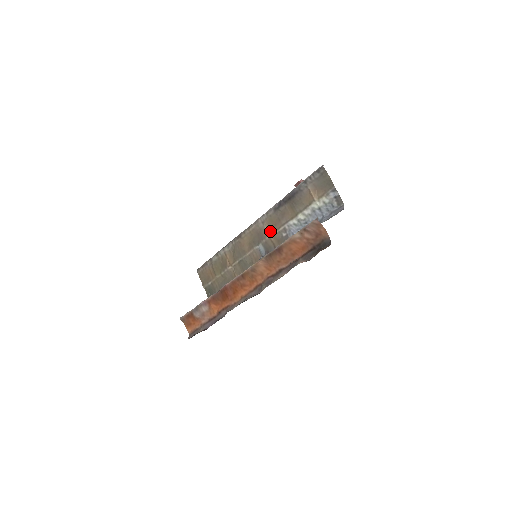
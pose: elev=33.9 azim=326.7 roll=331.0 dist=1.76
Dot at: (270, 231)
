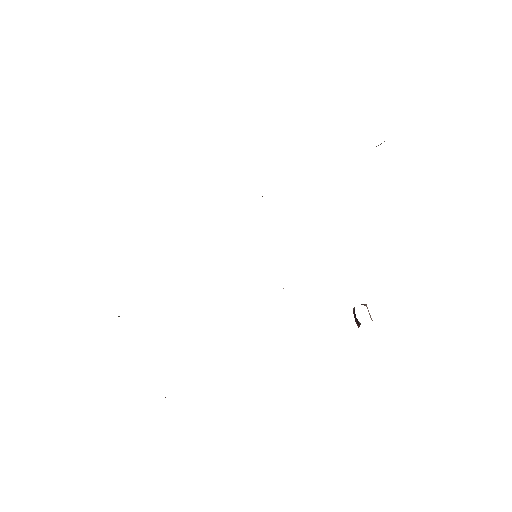
Dot at: occluded
